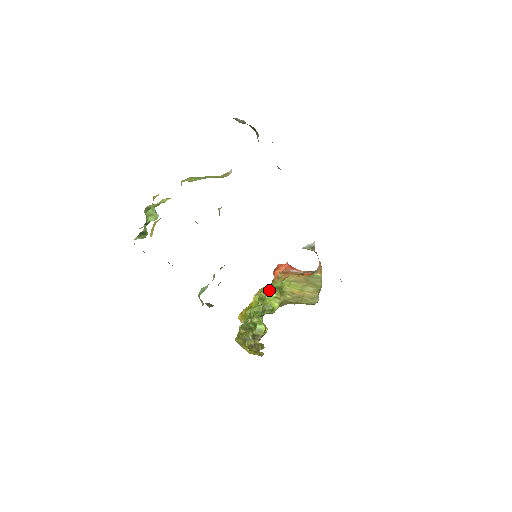
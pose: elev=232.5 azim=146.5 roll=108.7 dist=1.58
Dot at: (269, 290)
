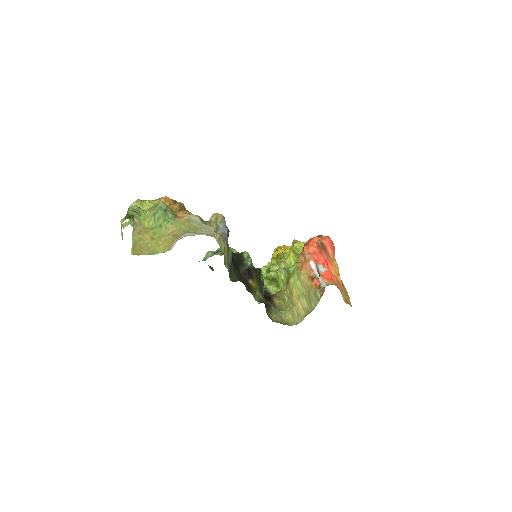
Dot at: (282, 268)
